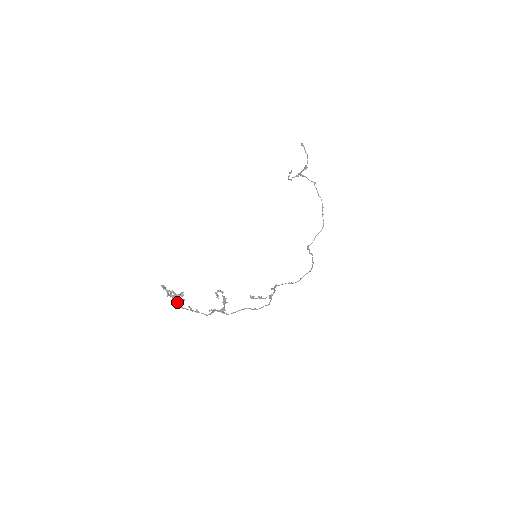
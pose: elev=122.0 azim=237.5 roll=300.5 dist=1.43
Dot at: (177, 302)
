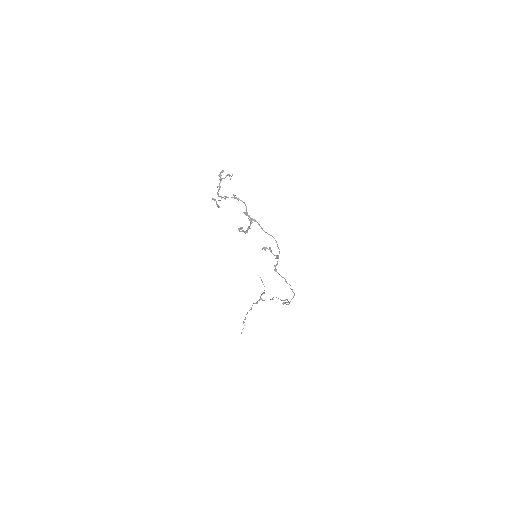
Dot at: occluded
